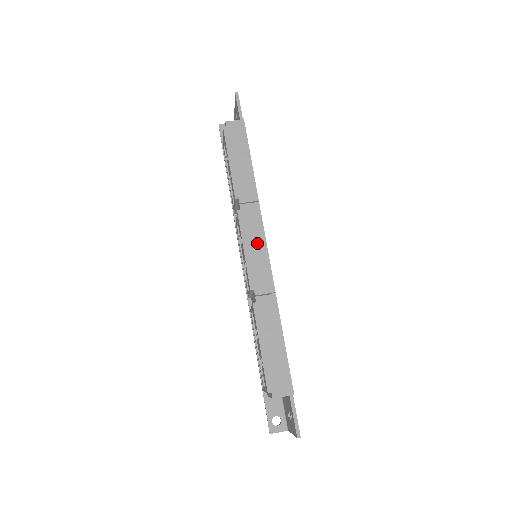
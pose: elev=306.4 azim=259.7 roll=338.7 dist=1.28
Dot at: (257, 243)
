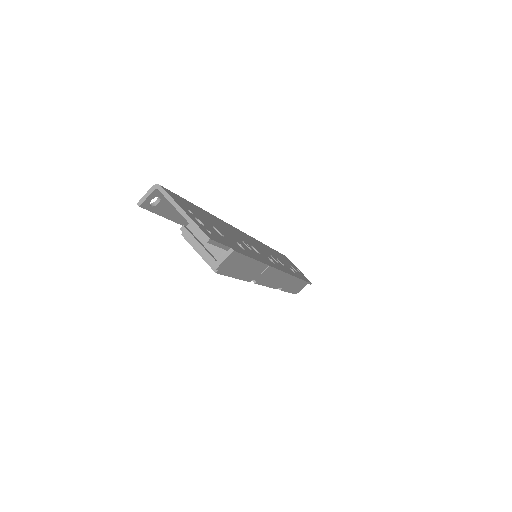
Dot at: (275, 277)
